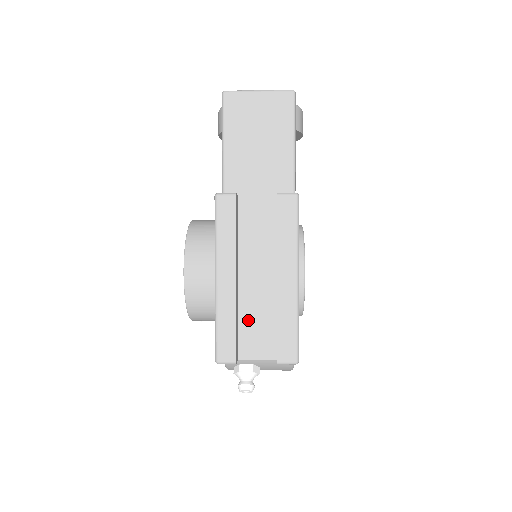
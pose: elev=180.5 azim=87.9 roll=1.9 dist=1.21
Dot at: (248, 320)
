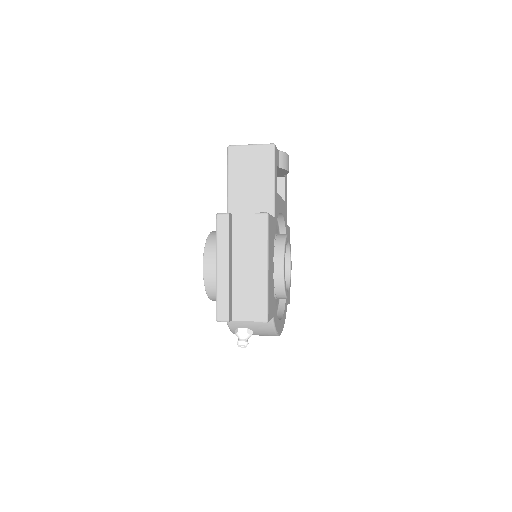
Dot at: (238, 295)
